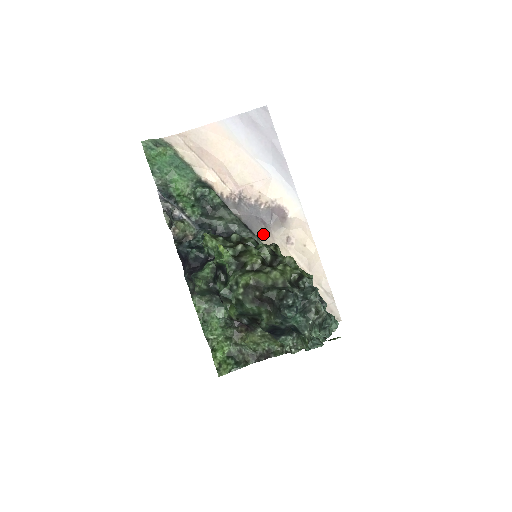
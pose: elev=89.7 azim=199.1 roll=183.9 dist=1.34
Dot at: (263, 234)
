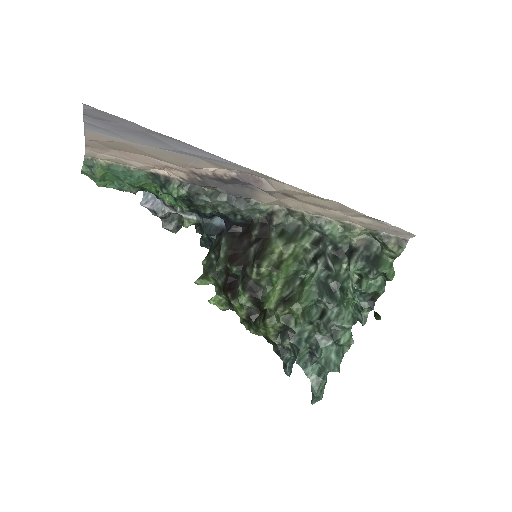
Dot at: (255, 195)
